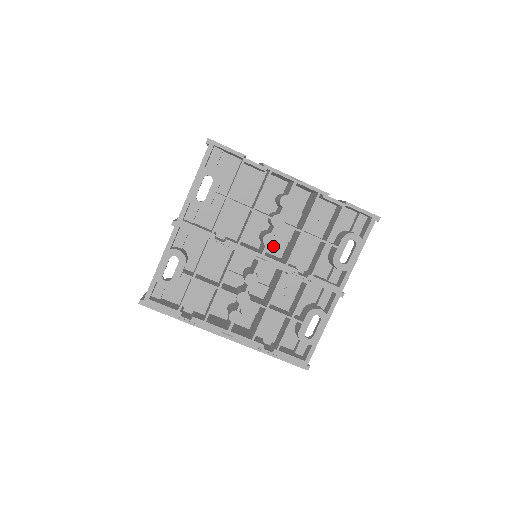
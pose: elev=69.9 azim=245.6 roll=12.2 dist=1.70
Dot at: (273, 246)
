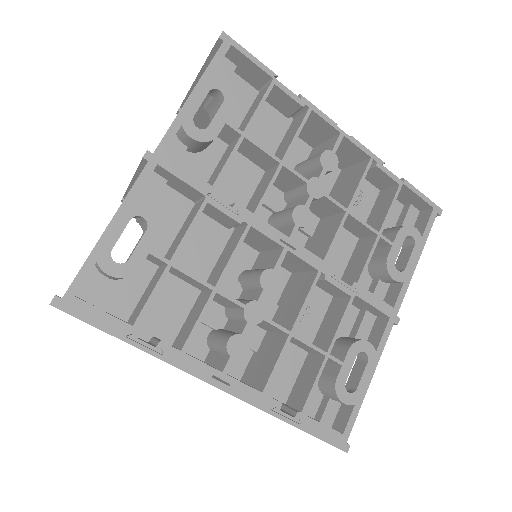
Dot at: occluded
